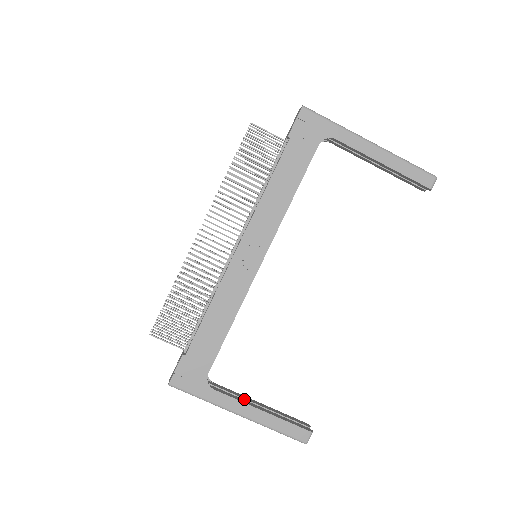
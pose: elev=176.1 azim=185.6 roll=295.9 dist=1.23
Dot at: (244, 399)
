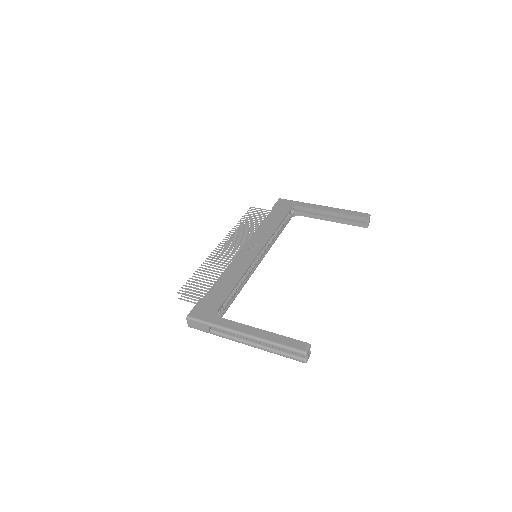
Dot at: occluded
